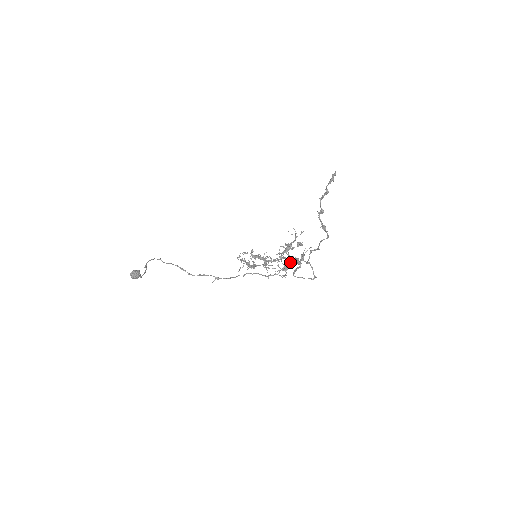
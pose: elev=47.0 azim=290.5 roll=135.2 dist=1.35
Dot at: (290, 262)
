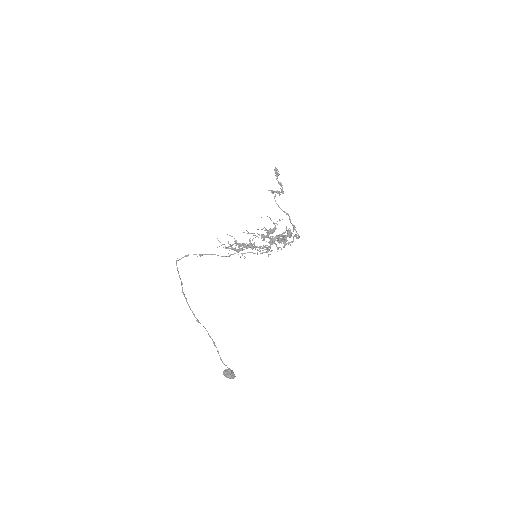
Dot at: (277, 240)
